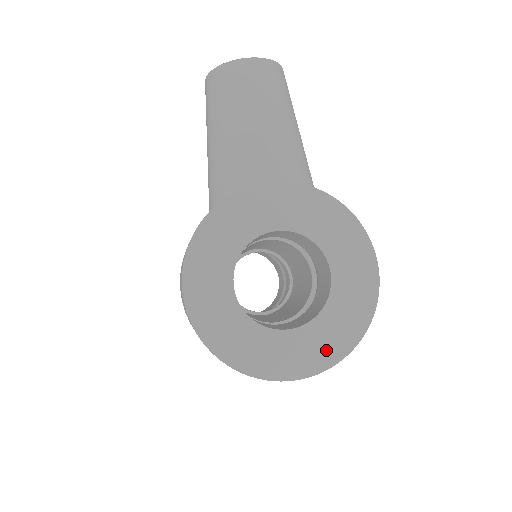
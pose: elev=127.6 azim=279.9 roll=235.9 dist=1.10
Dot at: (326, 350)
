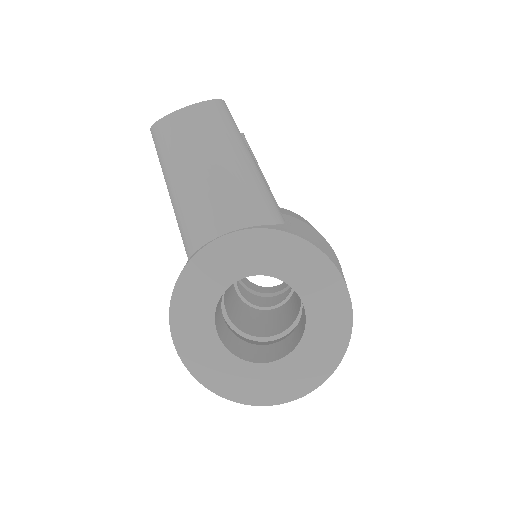
Dot at: (313, 372)
